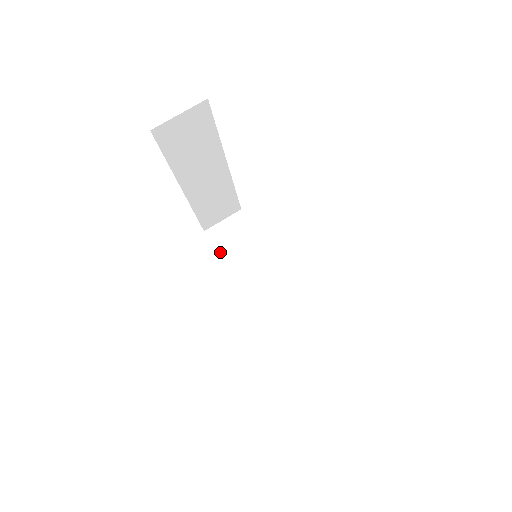
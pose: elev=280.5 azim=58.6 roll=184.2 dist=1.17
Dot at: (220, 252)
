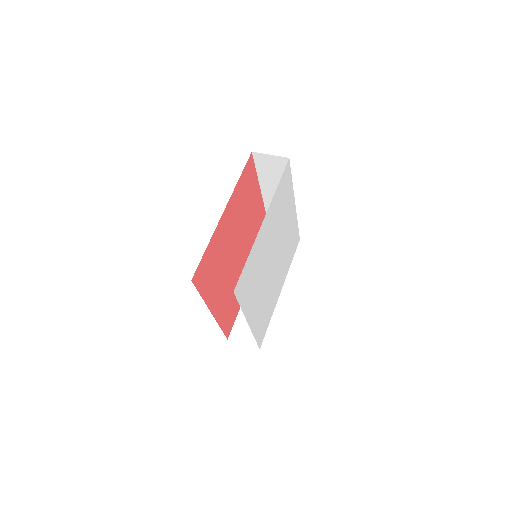
Dot at: occluded
